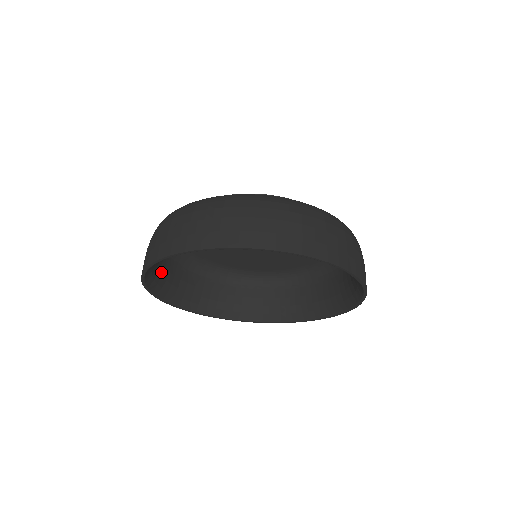
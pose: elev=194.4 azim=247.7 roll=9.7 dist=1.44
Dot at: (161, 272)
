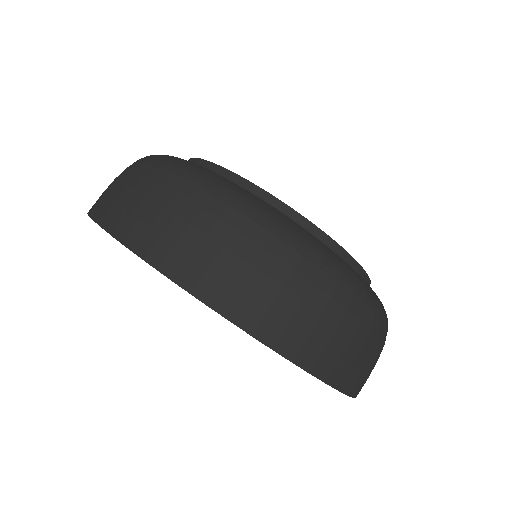
Dot at: occluded
